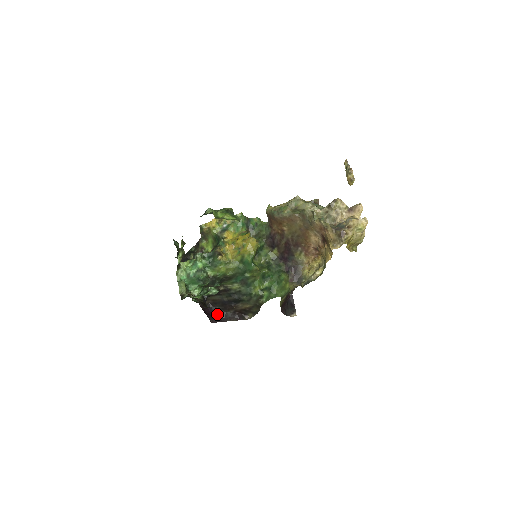
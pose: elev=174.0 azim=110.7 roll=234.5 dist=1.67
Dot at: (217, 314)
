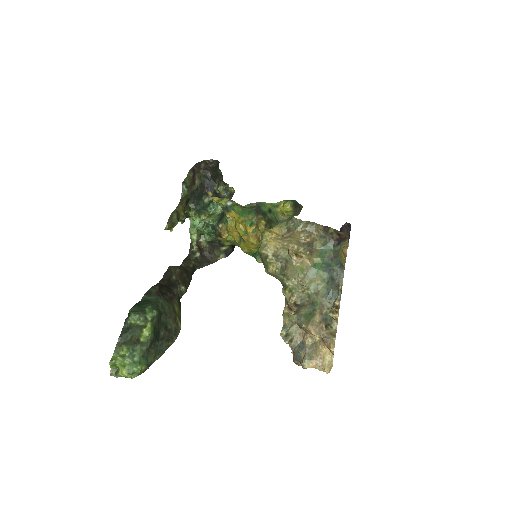
Dot at: occluded
